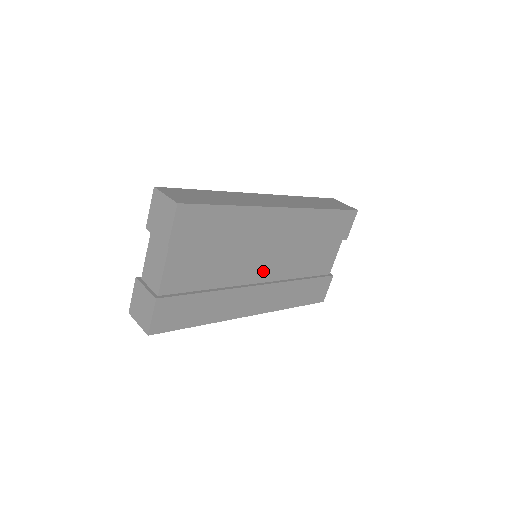
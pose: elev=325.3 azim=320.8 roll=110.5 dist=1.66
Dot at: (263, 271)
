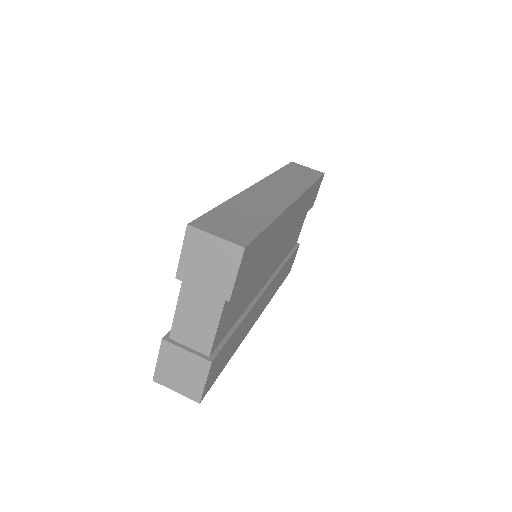
Dot at: (268, 272)
